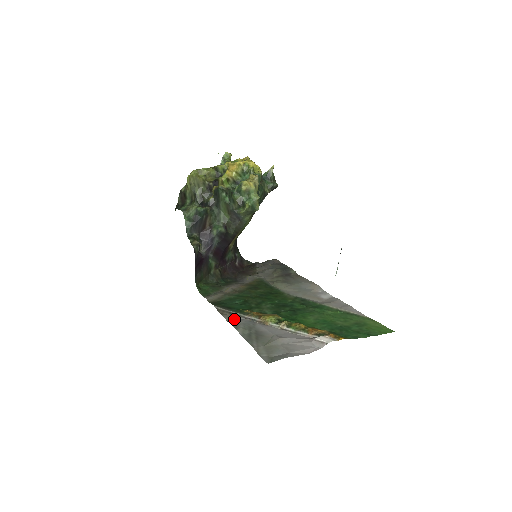
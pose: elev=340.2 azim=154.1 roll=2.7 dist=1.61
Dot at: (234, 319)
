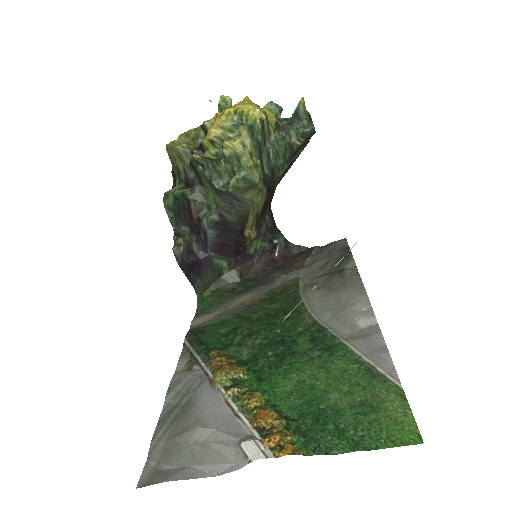
Dot at: (188, 367)
